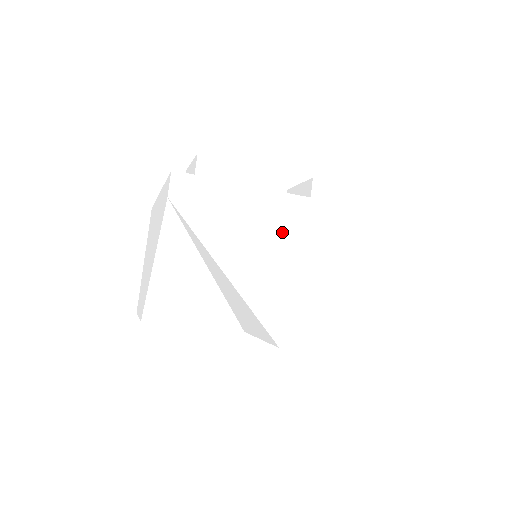
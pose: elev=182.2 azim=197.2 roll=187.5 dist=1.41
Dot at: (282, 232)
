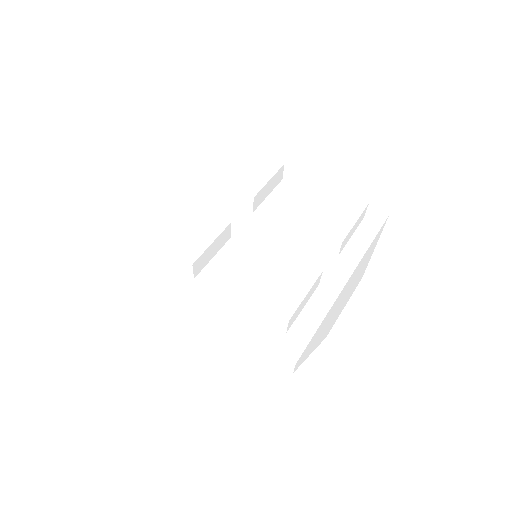
Dot at: (337, 304)
